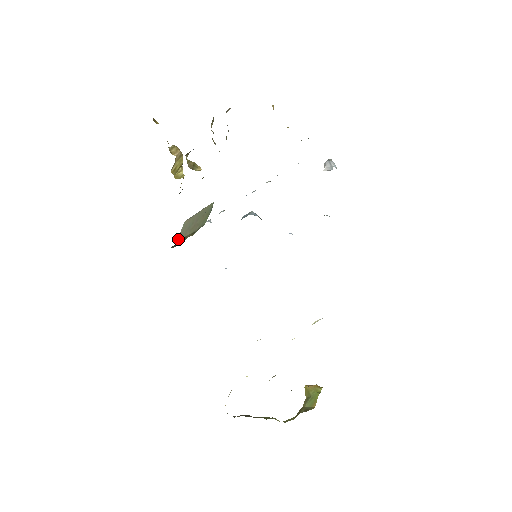
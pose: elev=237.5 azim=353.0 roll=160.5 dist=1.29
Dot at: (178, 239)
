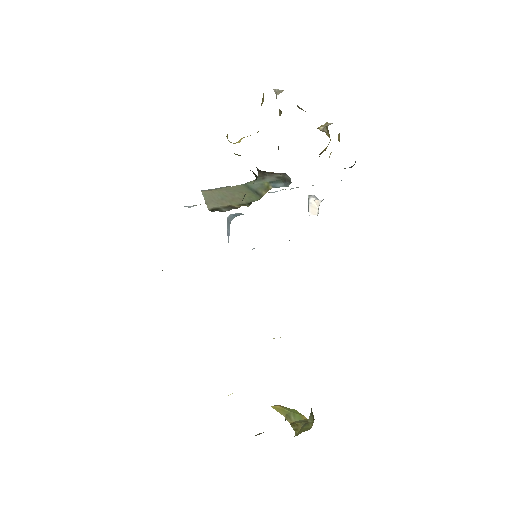
Dot at: (210, 206)
